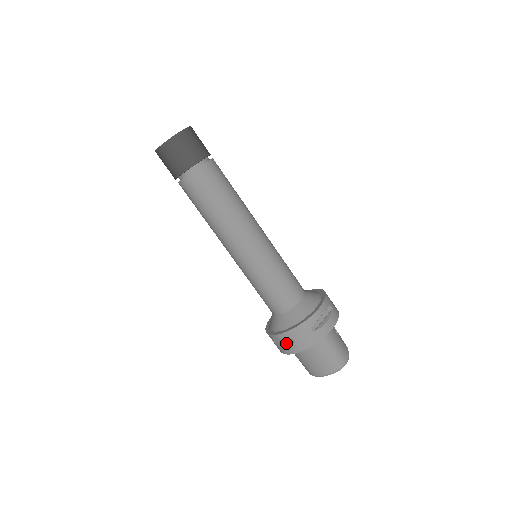
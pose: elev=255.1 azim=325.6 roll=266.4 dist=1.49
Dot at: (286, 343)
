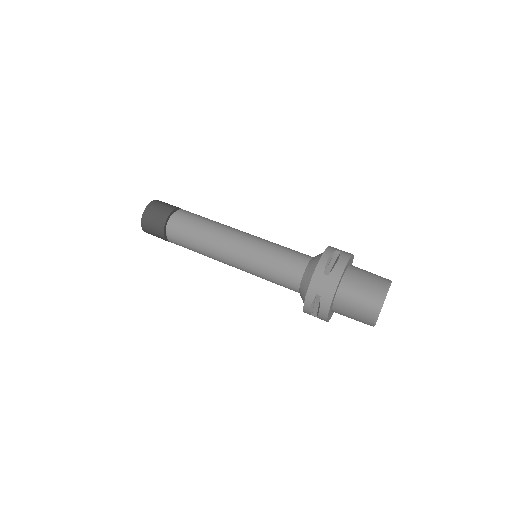
Dot at: (336, 259)
